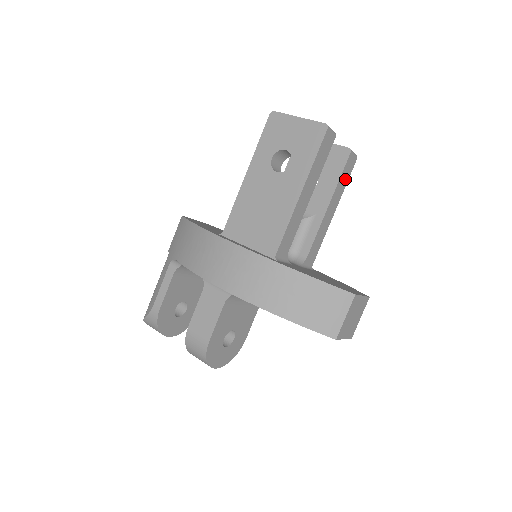
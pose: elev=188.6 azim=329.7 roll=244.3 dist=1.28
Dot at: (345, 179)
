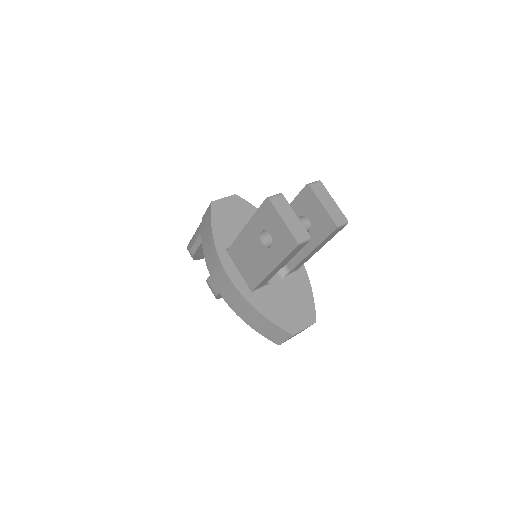
Dot at: (332, 236)
